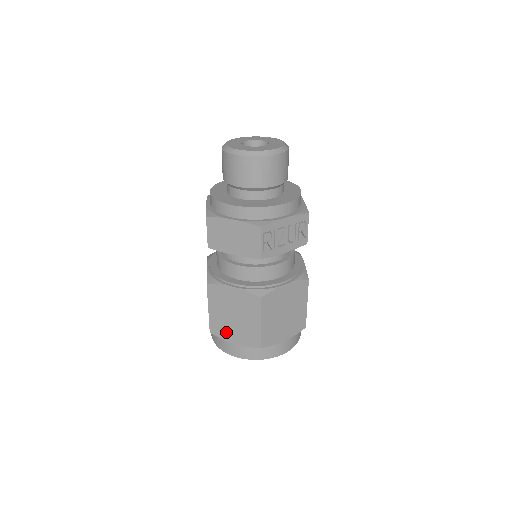
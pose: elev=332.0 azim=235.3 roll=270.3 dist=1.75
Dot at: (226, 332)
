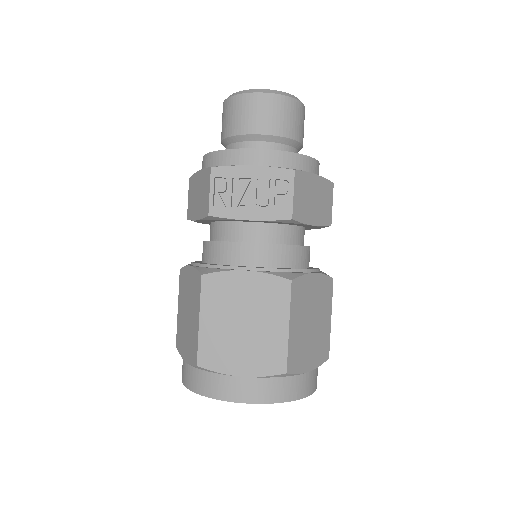
Dot at: (183, 342)
